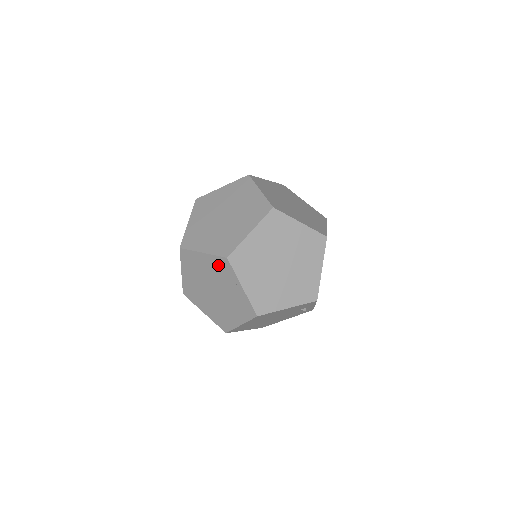
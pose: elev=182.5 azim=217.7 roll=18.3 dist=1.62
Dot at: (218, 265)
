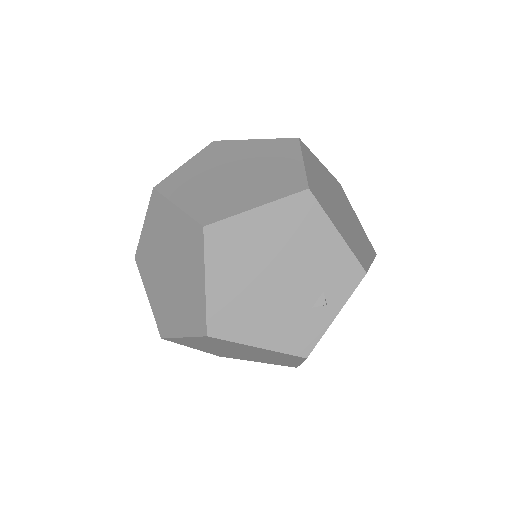
Dot at: (274, 146)
